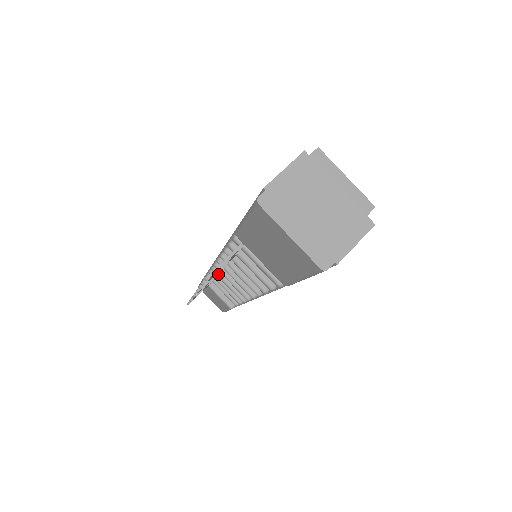
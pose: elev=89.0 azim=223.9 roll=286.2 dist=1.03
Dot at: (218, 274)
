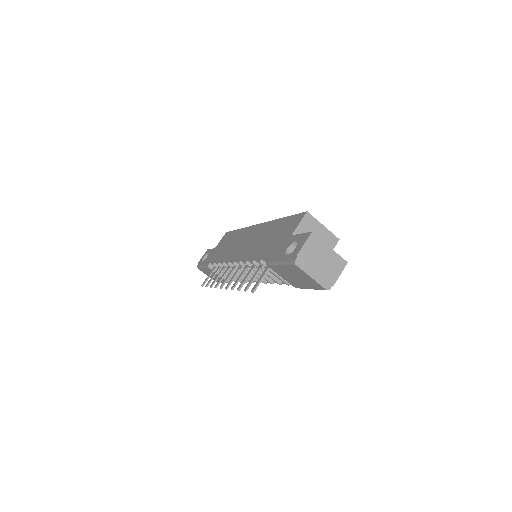
Dot at: occluded
